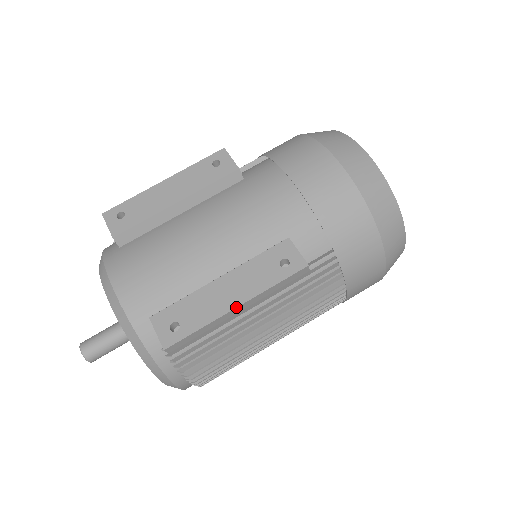
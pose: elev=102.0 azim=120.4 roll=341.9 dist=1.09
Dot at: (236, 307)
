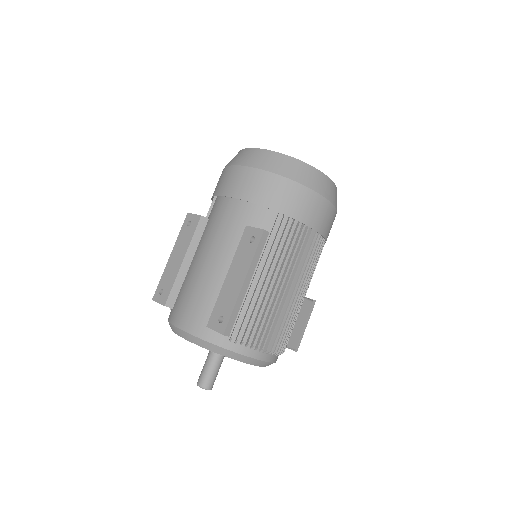
Dot at: (243, 282)
